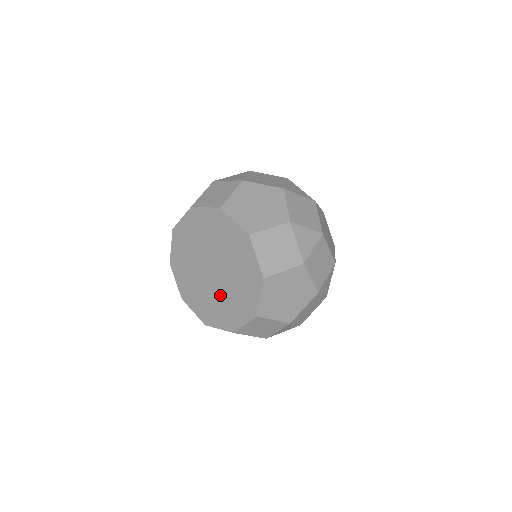
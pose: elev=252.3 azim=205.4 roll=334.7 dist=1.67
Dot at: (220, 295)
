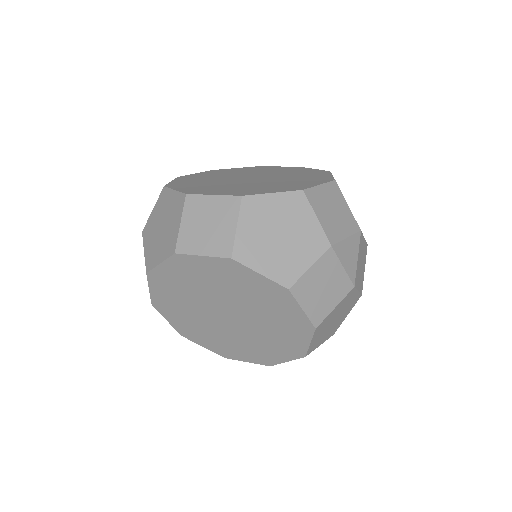
Dot at: (207, 324)
